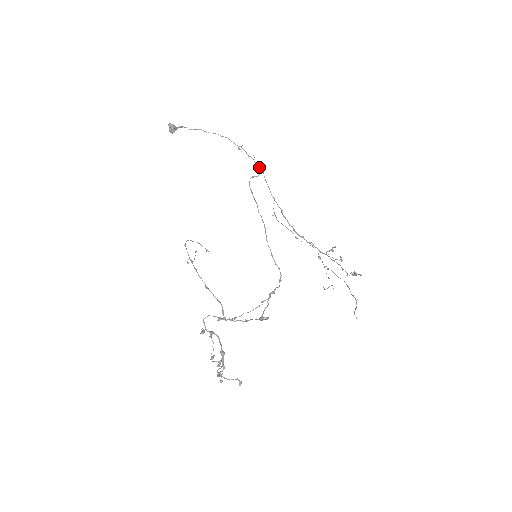
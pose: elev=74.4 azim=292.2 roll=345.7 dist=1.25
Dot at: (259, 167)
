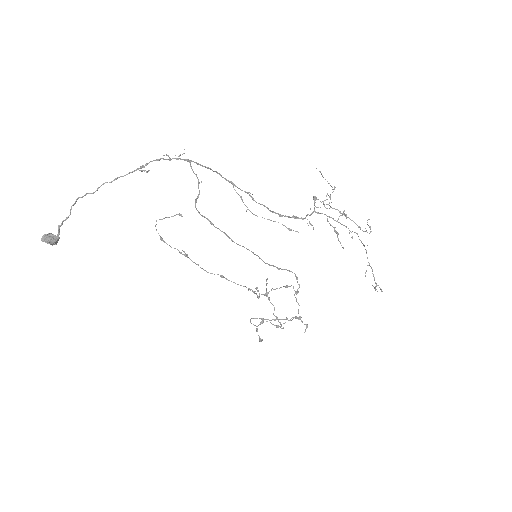
Dot at: occluded
